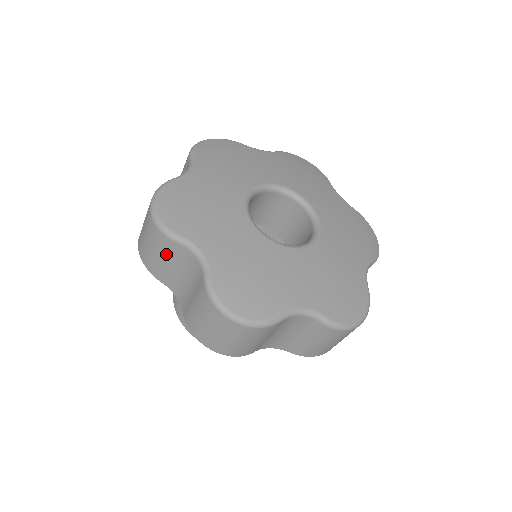
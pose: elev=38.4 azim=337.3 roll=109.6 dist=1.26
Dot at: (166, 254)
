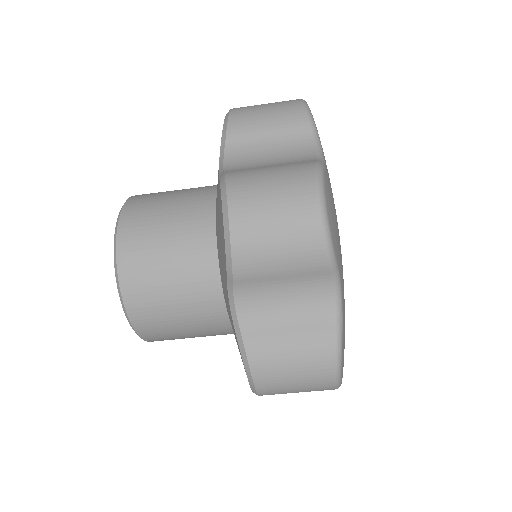
Dot at: (296, 269)
